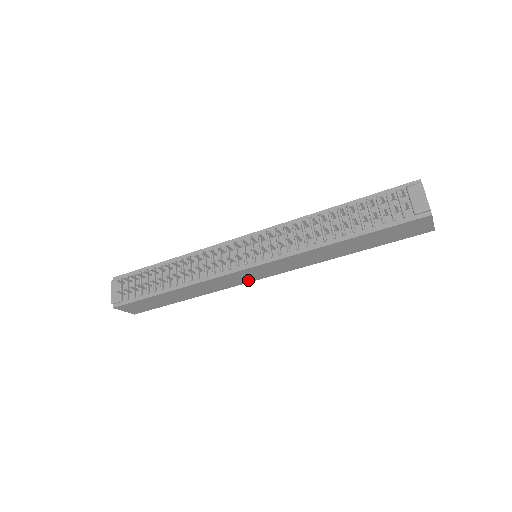
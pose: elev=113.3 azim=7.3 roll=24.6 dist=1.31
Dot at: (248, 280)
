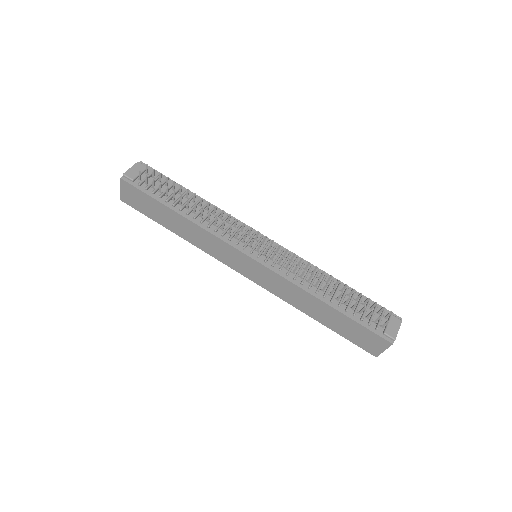
Dot at: (232, 265)
